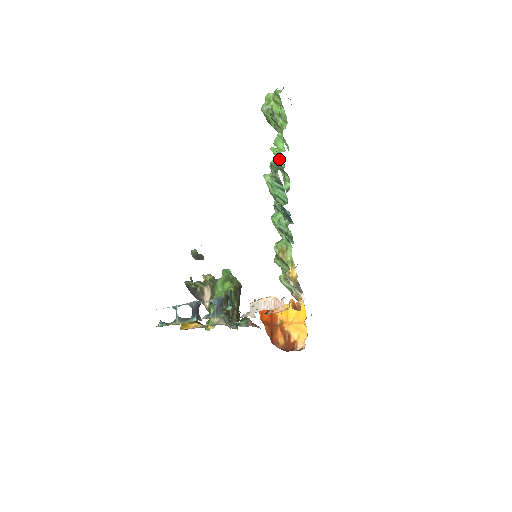
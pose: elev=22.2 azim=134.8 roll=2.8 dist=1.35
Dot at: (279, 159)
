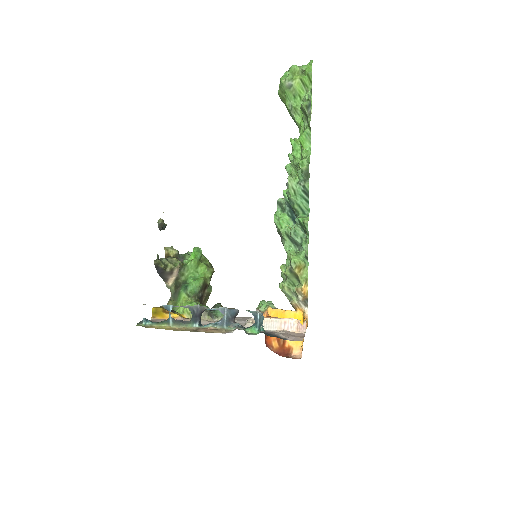
Dot at: (307, 164)
